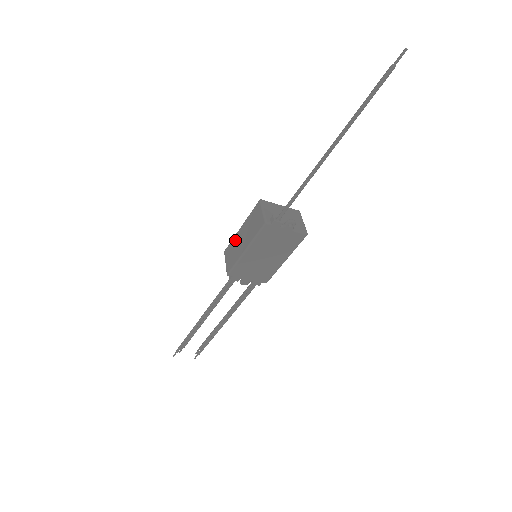
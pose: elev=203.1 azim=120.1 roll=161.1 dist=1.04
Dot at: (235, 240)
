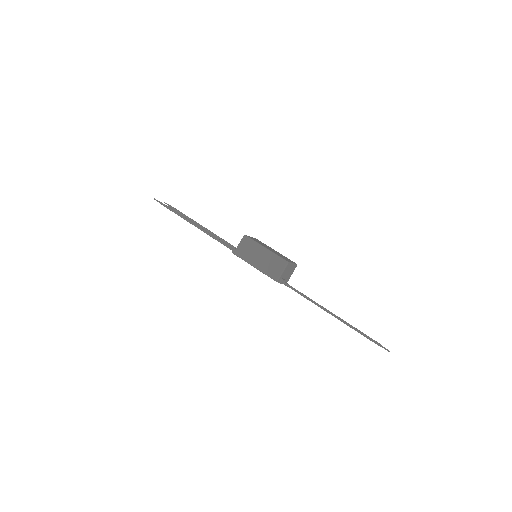
Dot at: (256, 247)
